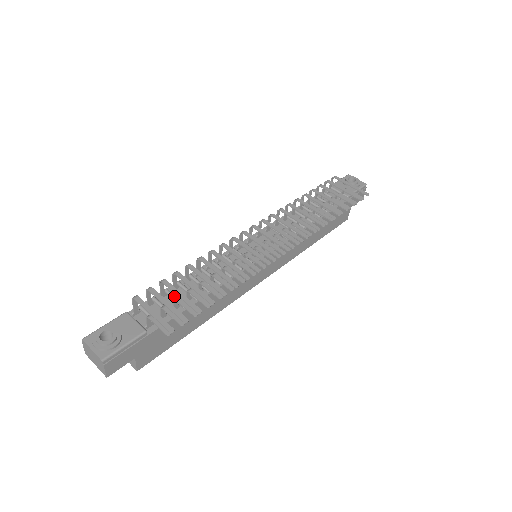
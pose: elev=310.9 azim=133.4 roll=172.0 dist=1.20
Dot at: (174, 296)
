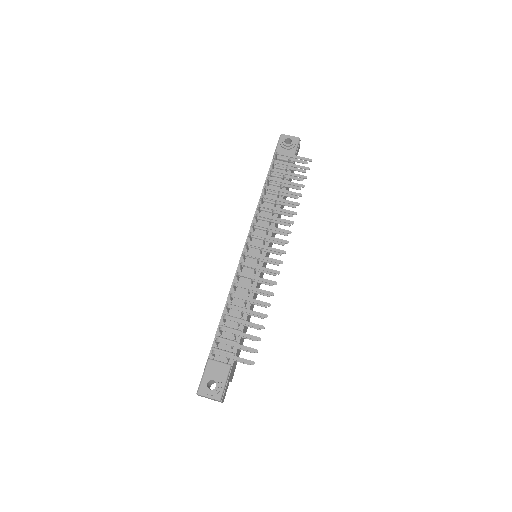
Dot at: (229, 328)
